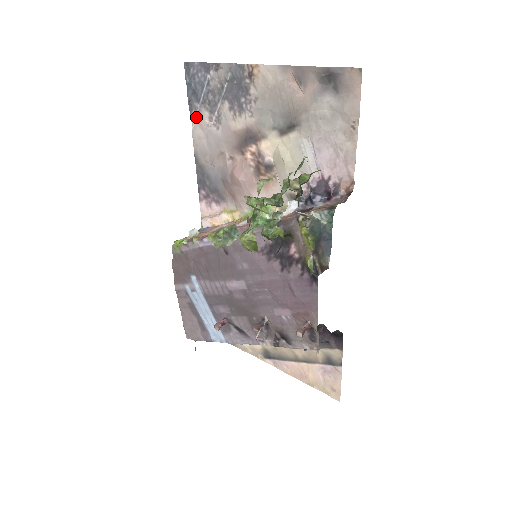
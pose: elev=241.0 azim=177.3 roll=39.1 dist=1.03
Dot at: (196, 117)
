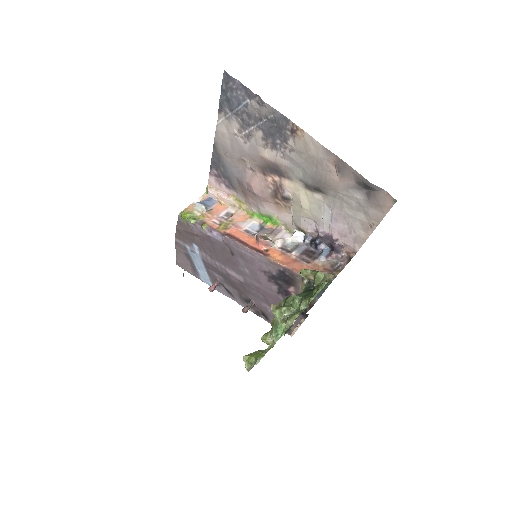
Dot at: (224, 118)
